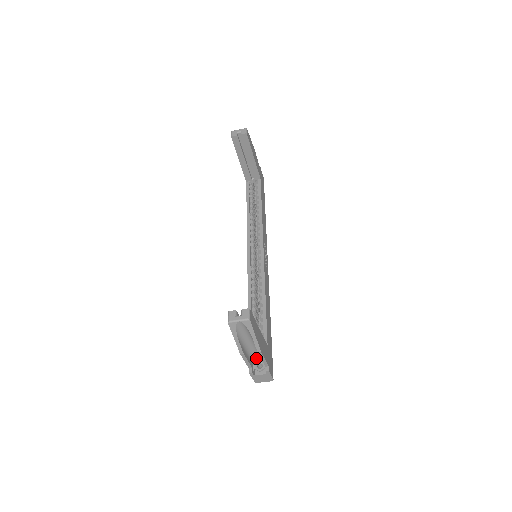
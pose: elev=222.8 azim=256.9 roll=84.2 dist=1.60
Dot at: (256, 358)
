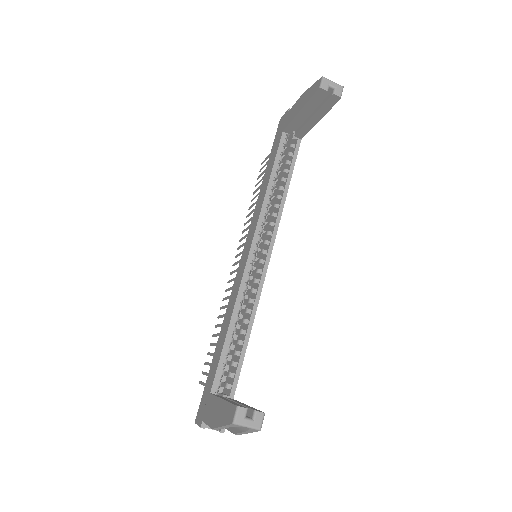
Dot at: occluded
